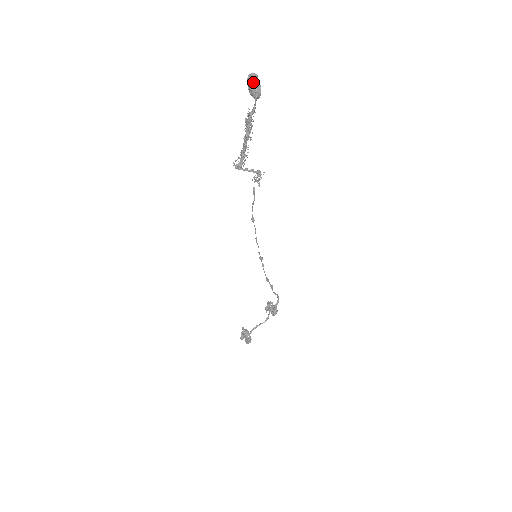
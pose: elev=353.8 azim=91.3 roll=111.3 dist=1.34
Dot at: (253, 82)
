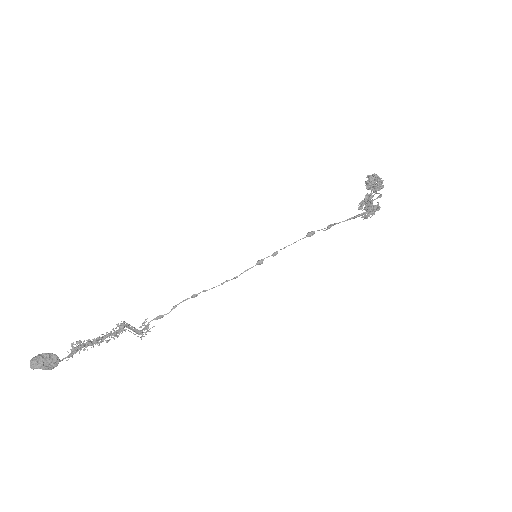
Dot at: (40, 367)
